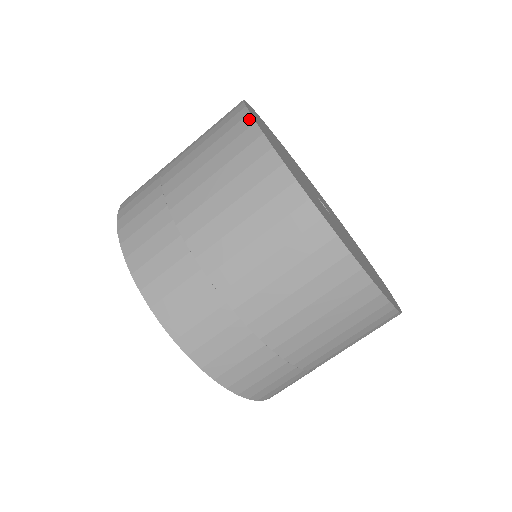
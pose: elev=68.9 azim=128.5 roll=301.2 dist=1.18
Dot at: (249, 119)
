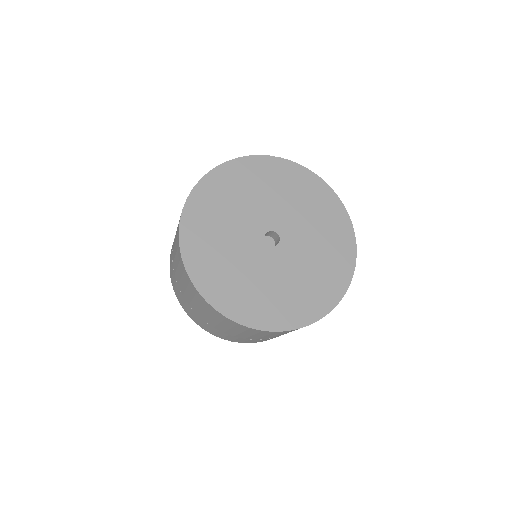
Dot at: (182, 263)
